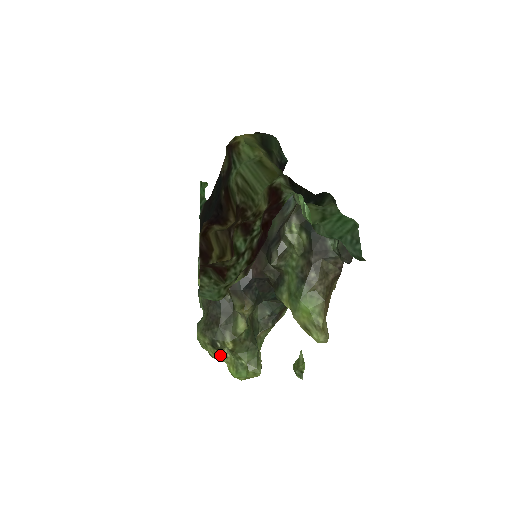
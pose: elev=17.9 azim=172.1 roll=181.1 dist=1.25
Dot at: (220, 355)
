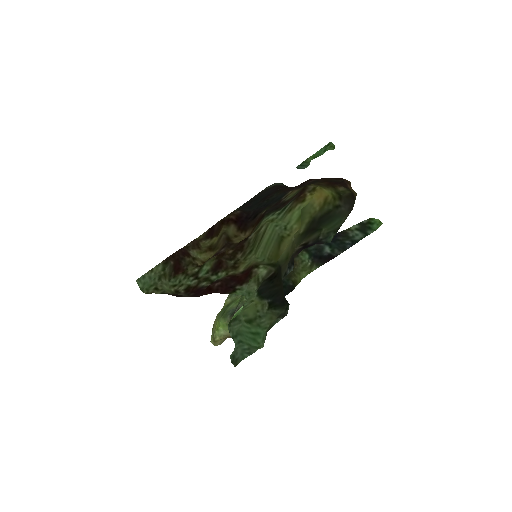
Dot at: occluded
